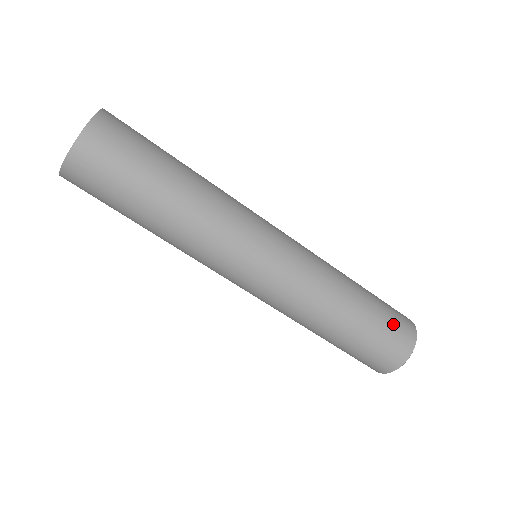
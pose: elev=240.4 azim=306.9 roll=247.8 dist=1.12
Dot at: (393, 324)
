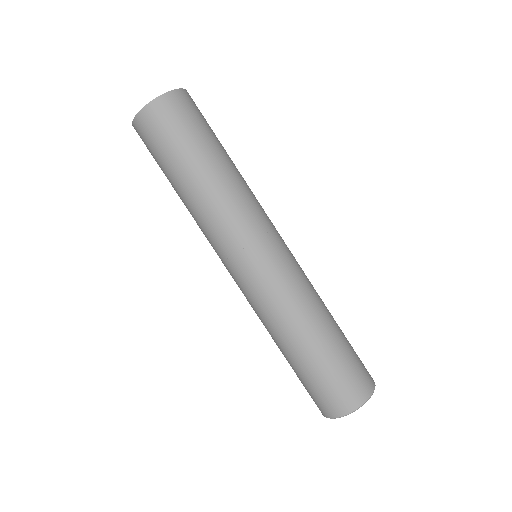
Dot at: (357, 355)
